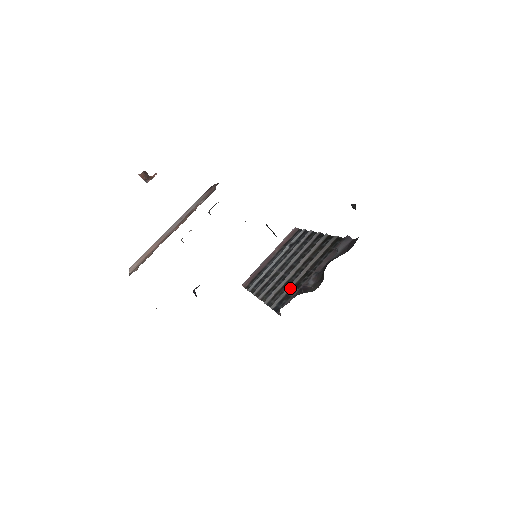
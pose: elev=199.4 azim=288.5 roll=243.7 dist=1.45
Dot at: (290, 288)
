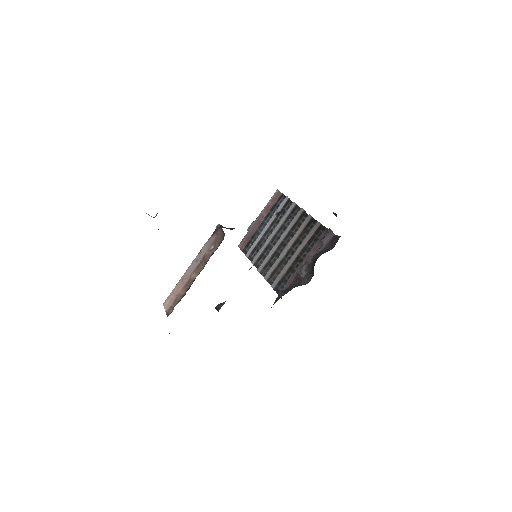
Dot at: (285, 270)
